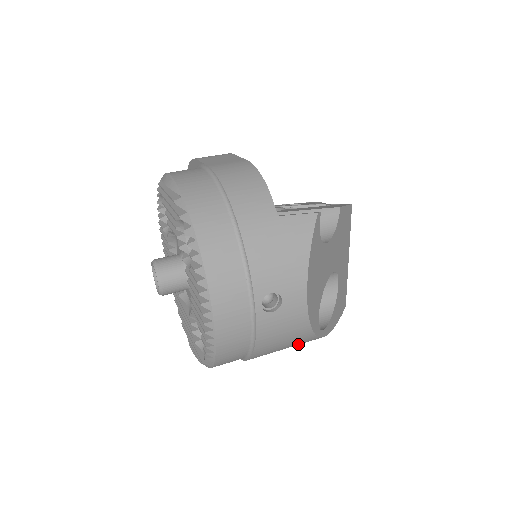
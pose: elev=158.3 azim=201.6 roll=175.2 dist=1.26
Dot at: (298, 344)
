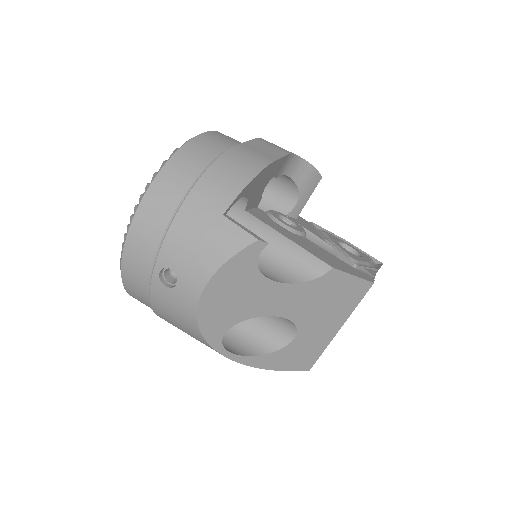
Dot at: occluded
